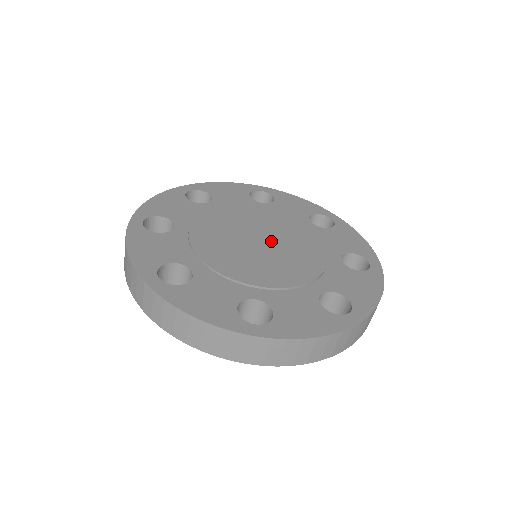
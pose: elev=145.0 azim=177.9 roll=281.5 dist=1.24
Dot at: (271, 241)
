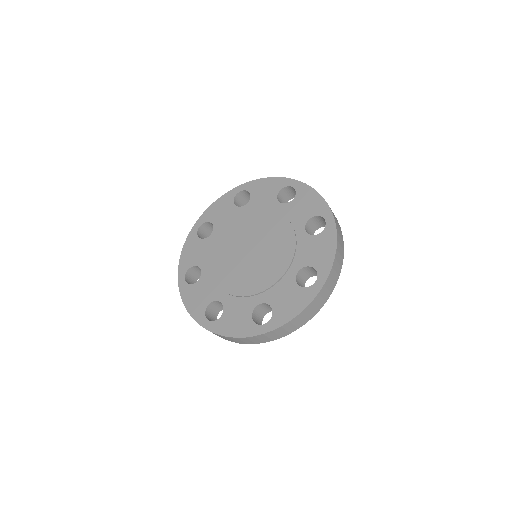
Dot at: (252, 243)
